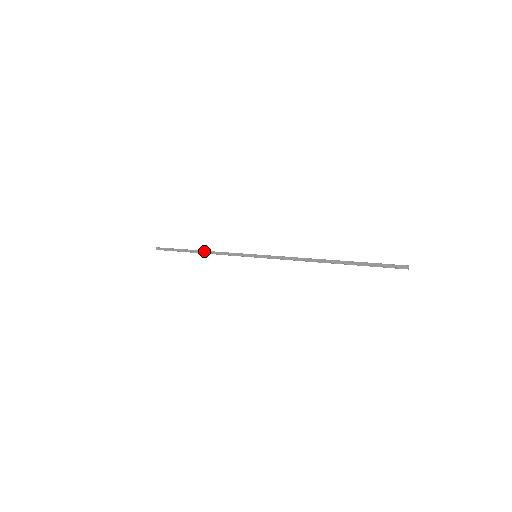
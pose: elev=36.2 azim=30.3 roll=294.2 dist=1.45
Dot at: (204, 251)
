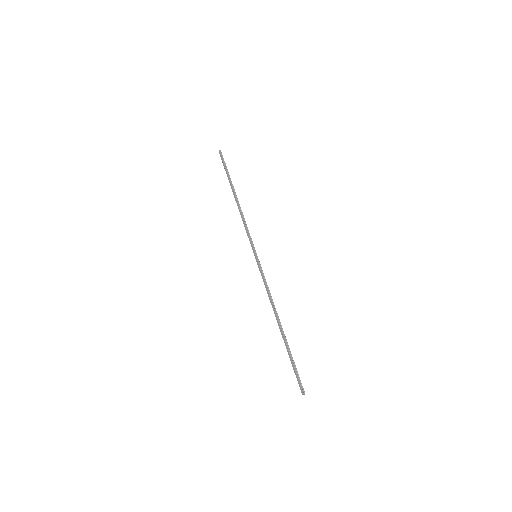
Dot at: (237, 203)
